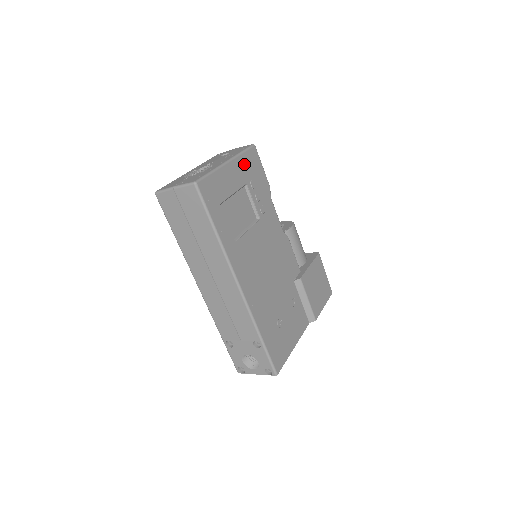
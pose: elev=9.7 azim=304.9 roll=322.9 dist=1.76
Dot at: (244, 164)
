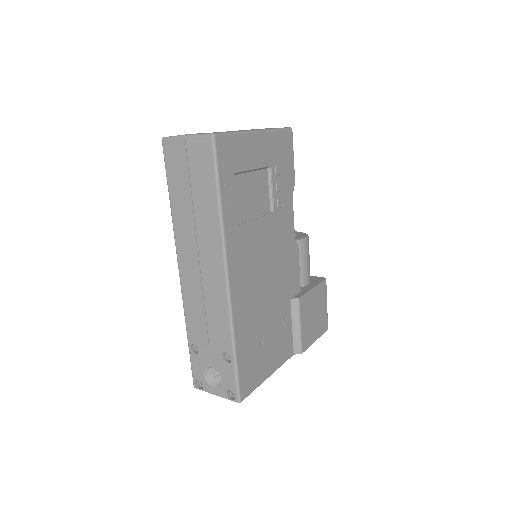
Dot at: (275, 143)
